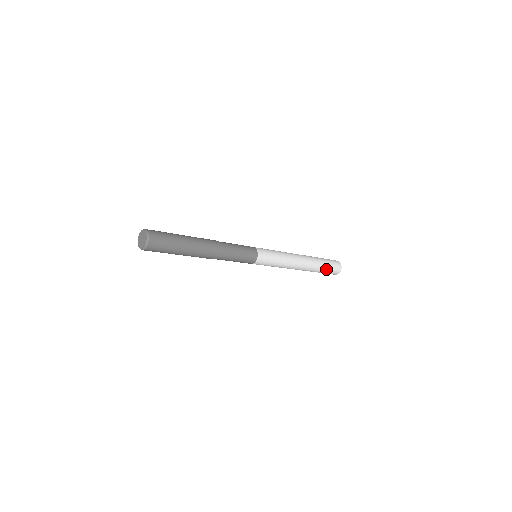
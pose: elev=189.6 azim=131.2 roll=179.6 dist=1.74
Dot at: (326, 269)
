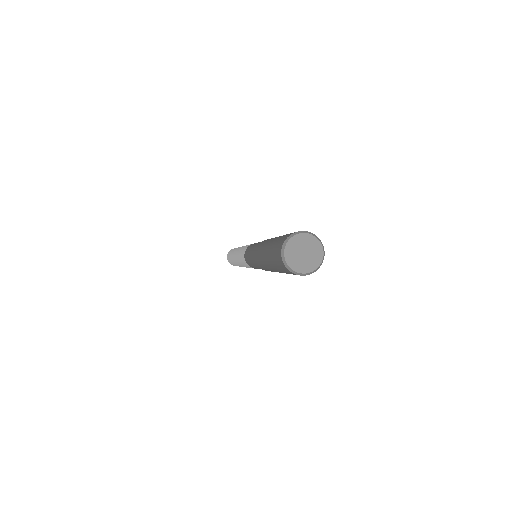
Dot at: occluded
